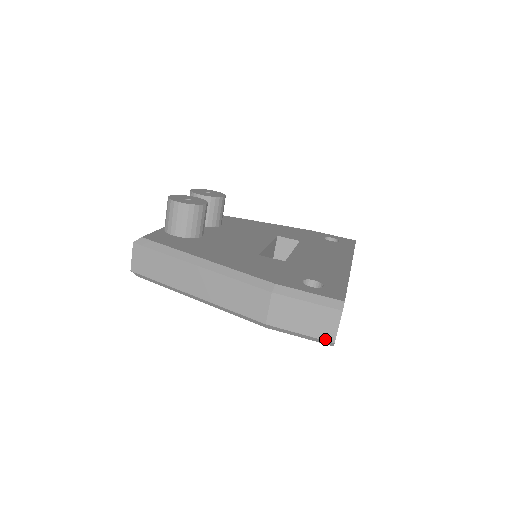
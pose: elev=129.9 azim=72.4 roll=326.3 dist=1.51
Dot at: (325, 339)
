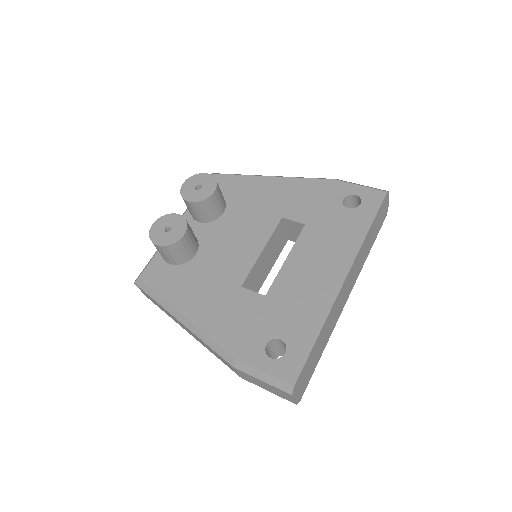
Dot at: (288, 400)
